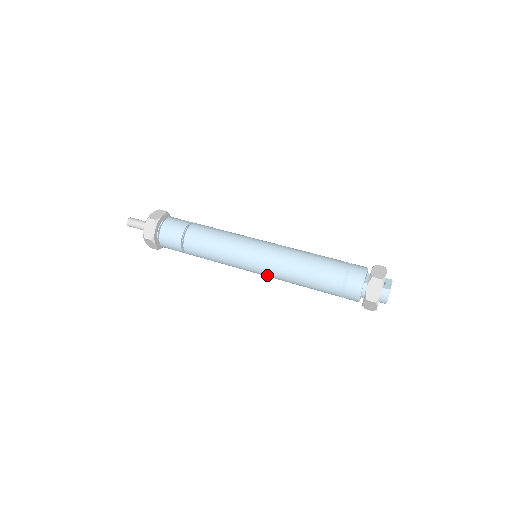
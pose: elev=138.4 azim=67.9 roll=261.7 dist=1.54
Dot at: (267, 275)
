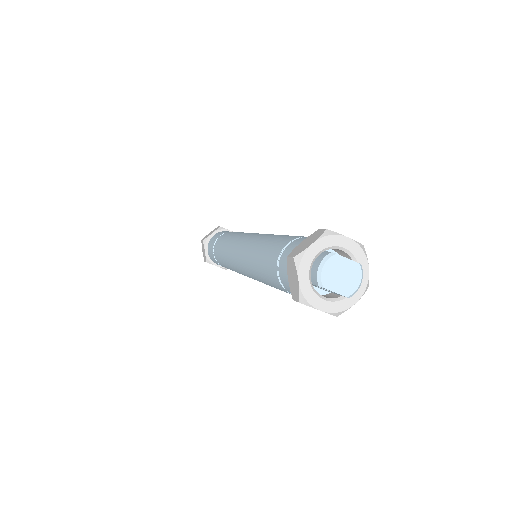
Dot at: (241, 262)
